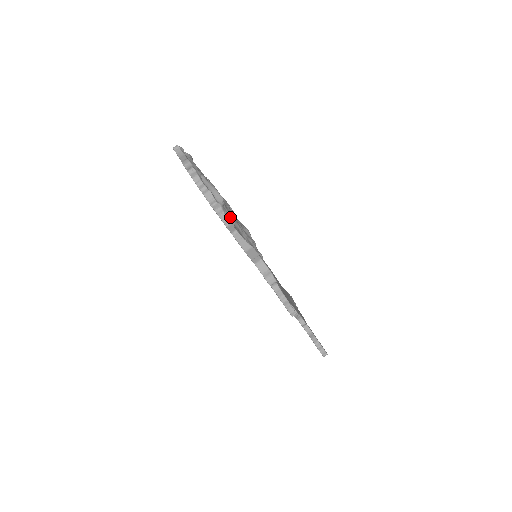
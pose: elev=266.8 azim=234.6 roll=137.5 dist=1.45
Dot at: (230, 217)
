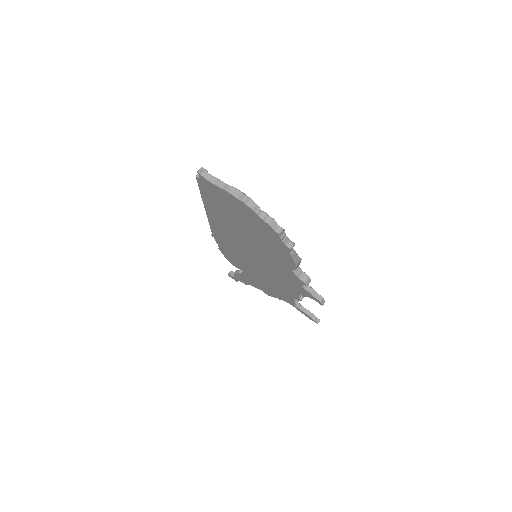
Dot at: (288, 238)
